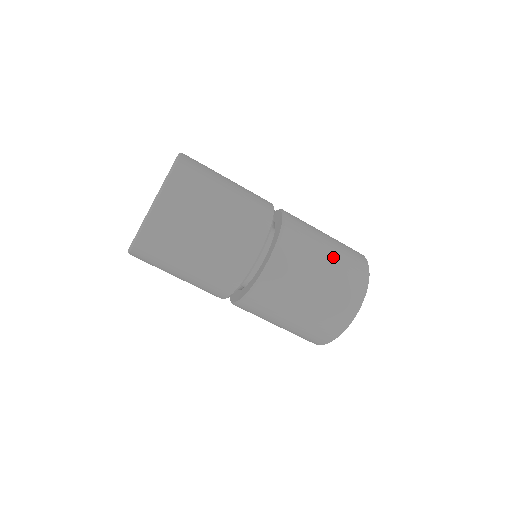
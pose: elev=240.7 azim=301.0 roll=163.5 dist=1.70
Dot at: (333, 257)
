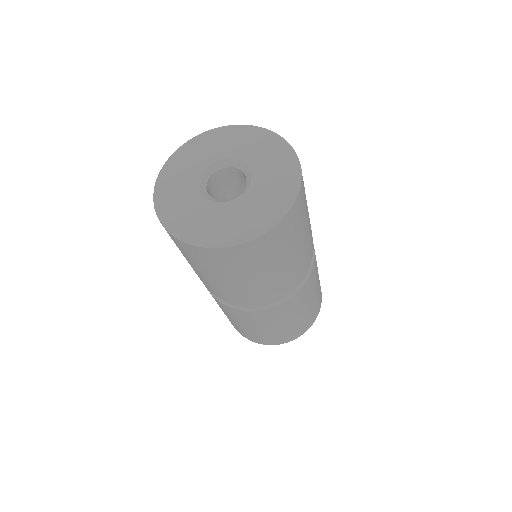
Dot at: (314, 301)
